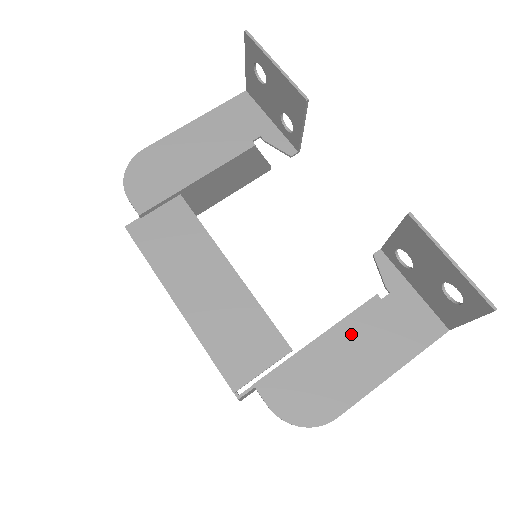
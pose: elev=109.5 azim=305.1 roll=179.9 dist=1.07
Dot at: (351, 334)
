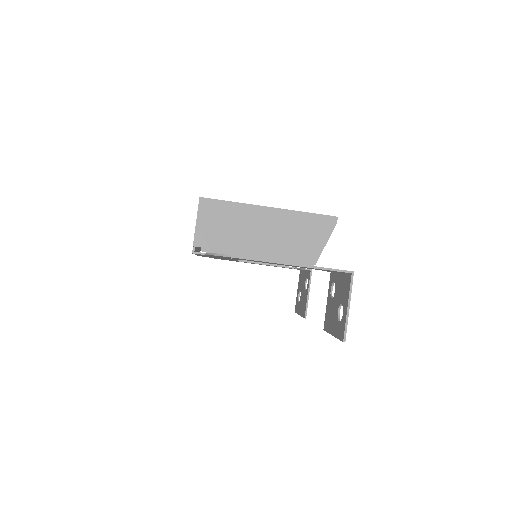
Dot at: occluded
